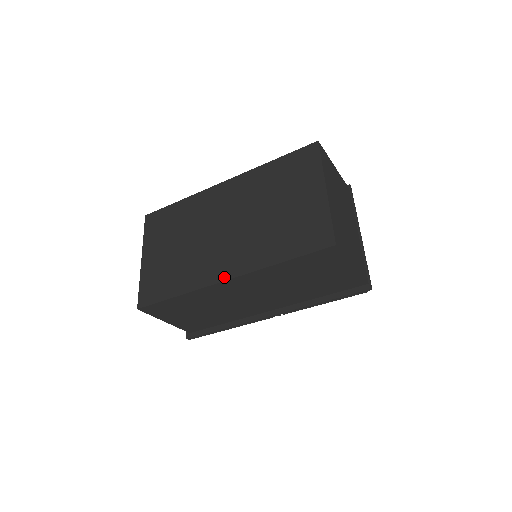
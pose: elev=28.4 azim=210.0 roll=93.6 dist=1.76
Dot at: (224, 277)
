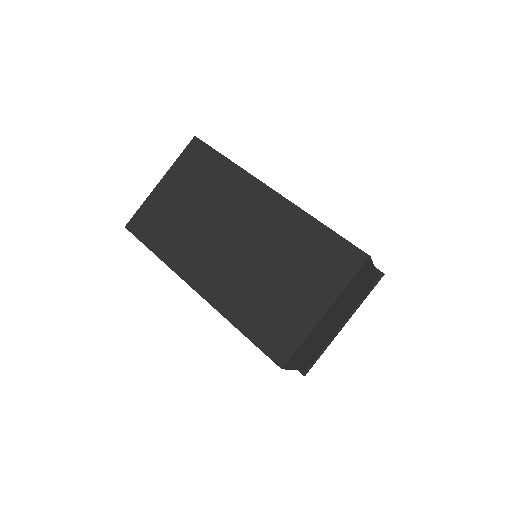
Dot at: (196, 286)
